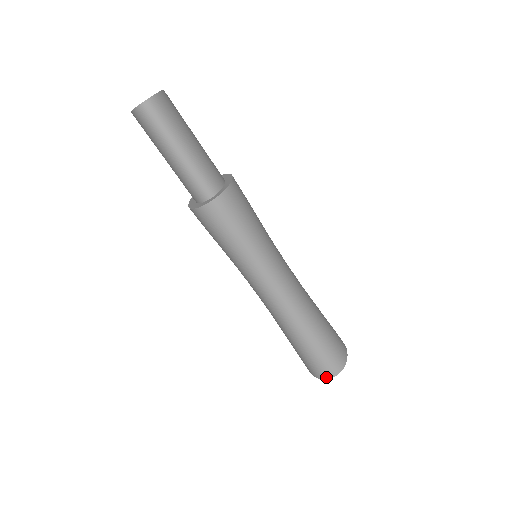
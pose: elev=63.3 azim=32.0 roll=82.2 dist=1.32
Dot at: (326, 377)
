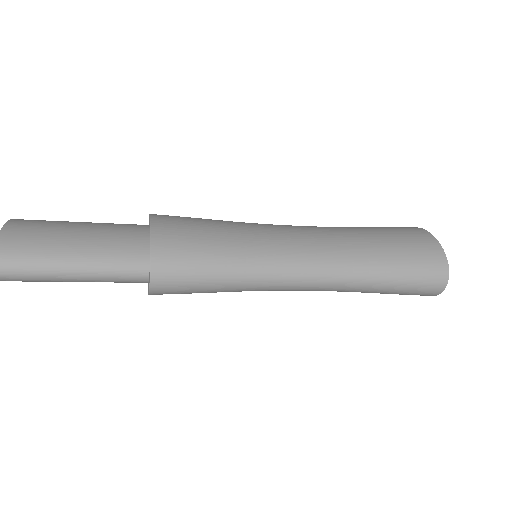
Dot at: (437, 293)
